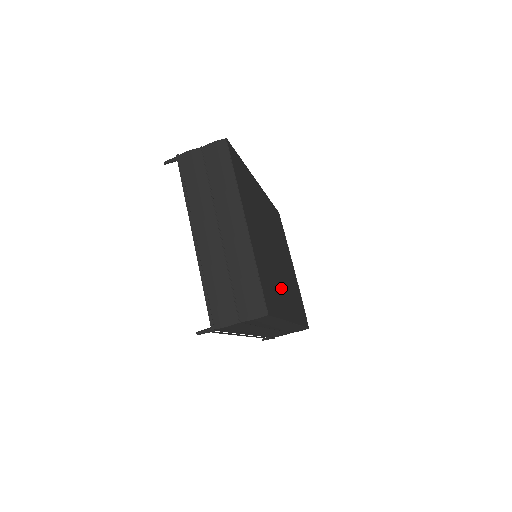
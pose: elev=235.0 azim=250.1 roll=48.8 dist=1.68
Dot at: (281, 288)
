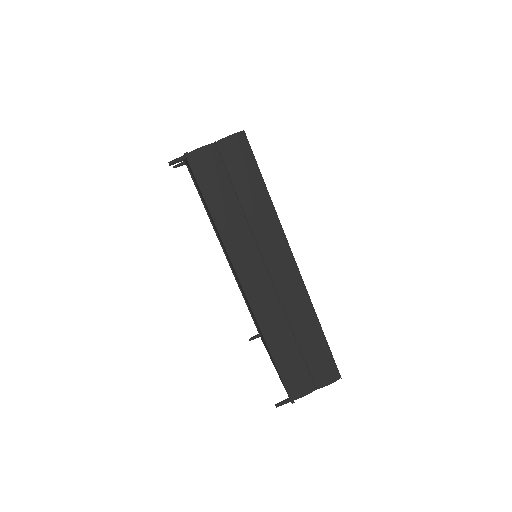
Dot at: occluded
